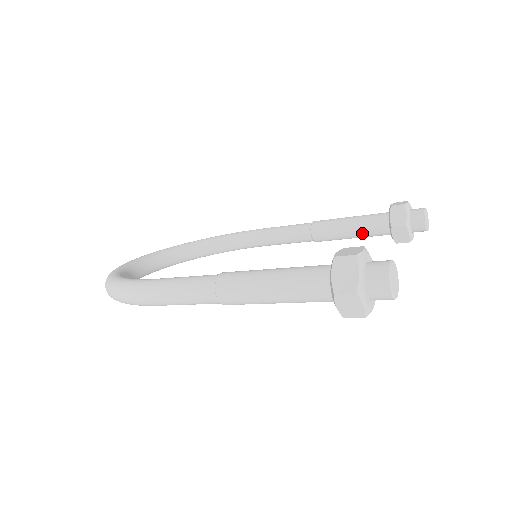
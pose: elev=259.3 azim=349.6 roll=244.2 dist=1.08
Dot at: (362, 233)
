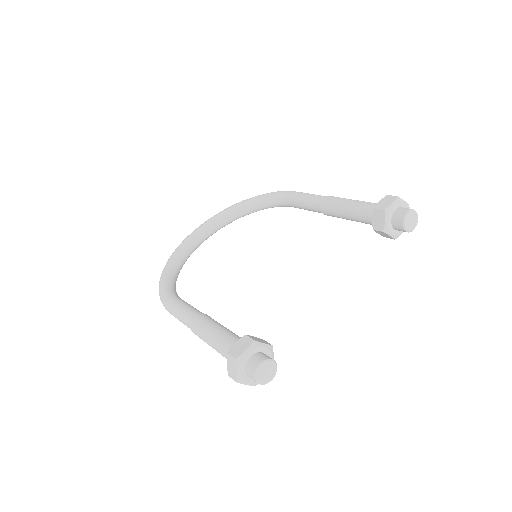
Dot at: (358, 221)
